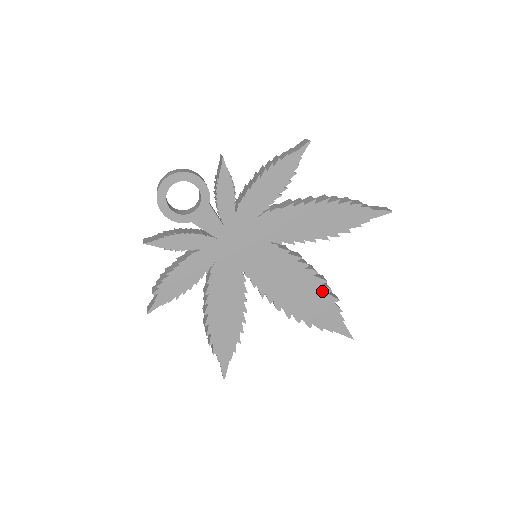
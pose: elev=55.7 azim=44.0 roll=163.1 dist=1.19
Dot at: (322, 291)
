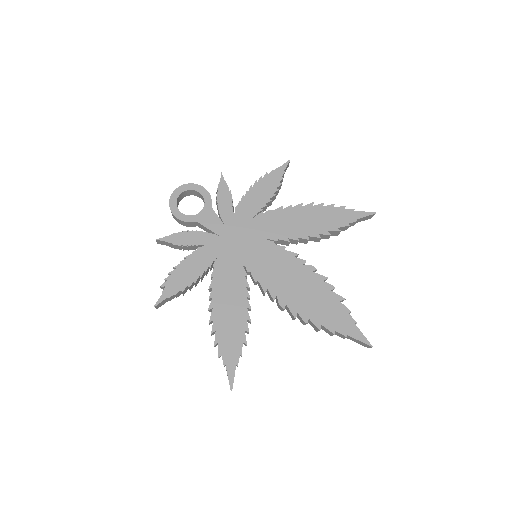
Dot at: (325, 288)
